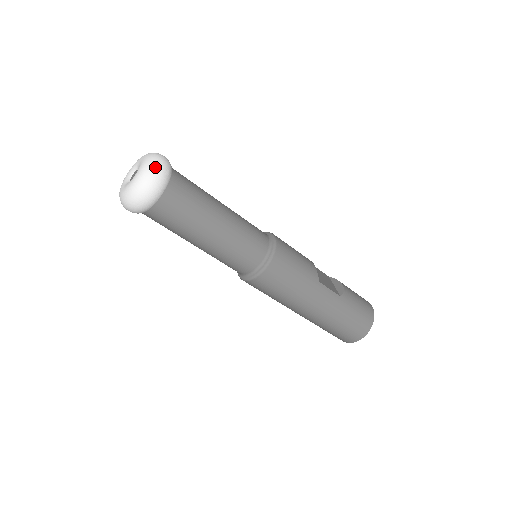
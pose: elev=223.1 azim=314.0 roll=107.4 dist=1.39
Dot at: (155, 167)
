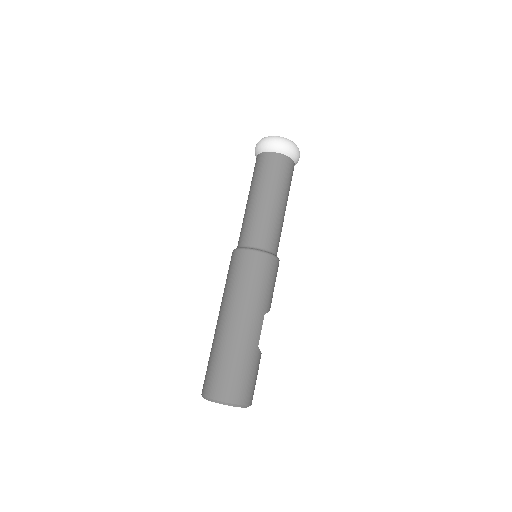
Dot at: occluded
